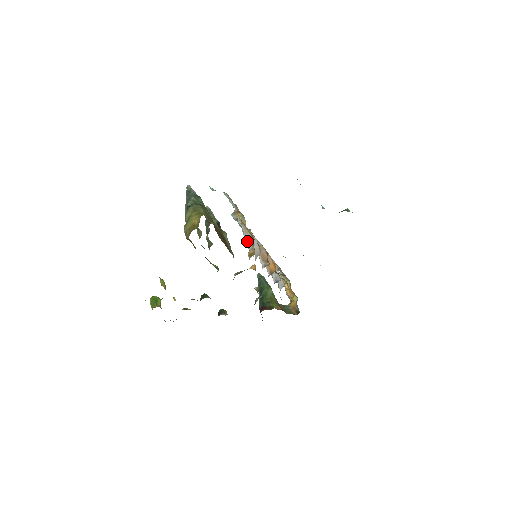
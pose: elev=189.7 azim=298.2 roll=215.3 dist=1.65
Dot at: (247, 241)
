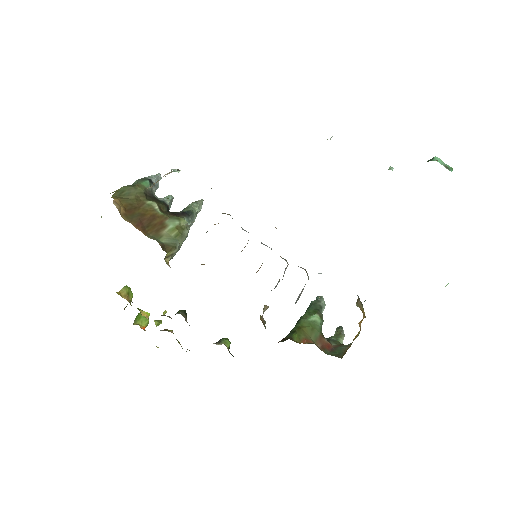
Dot at: occluded
